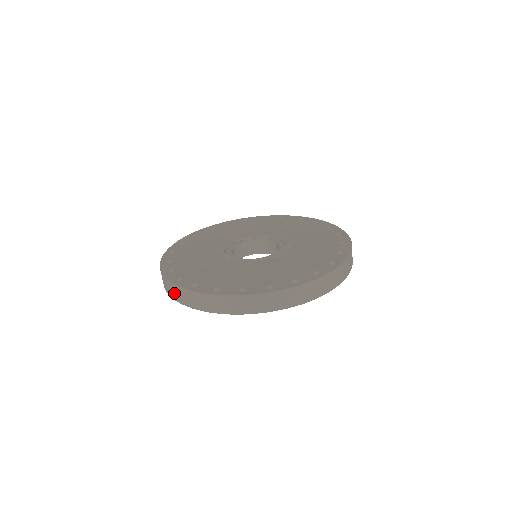
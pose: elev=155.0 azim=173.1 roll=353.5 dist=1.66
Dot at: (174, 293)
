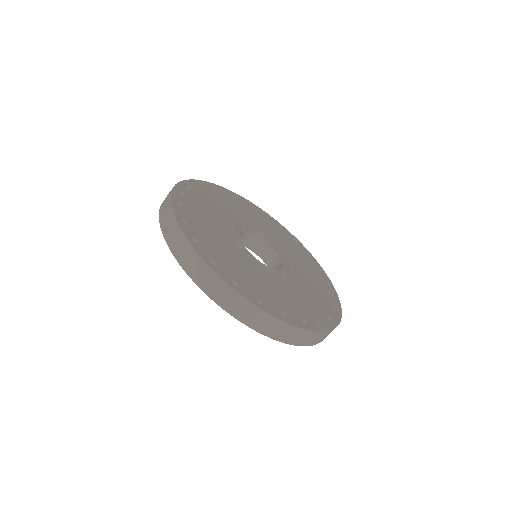
Dot at: (253, 319)
